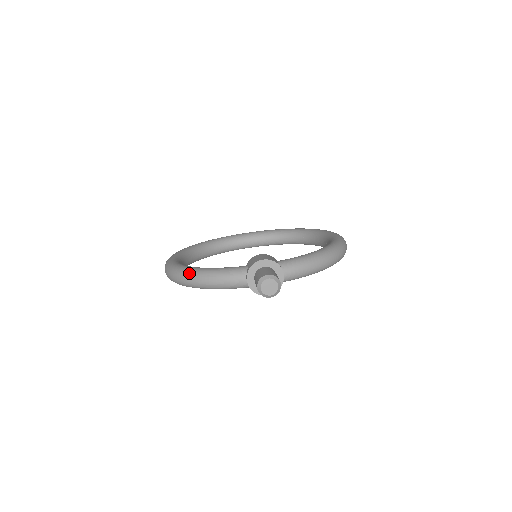
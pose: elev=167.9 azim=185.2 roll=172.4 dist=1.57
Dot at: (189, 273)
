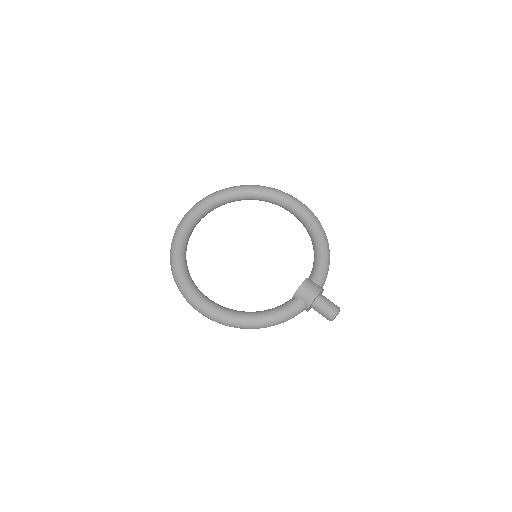
Dot at: (259, 325)
